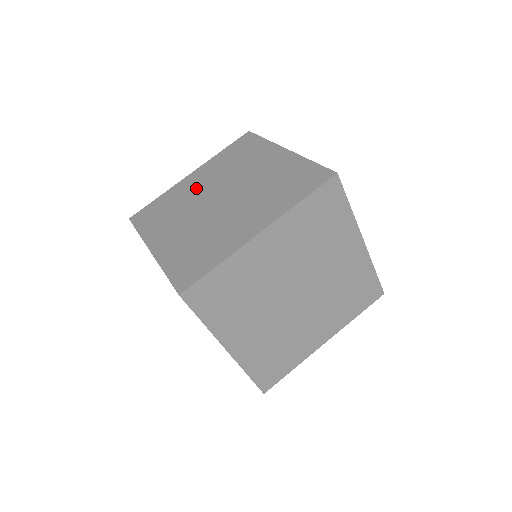
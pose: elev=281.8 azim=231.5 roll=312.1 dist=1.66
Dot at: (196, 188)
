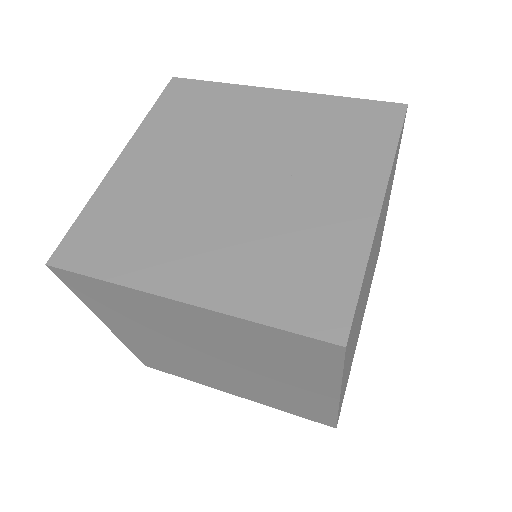
Dot at: (163, 175)
